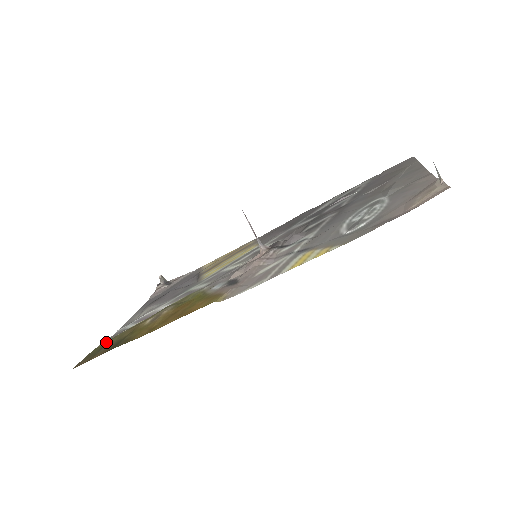
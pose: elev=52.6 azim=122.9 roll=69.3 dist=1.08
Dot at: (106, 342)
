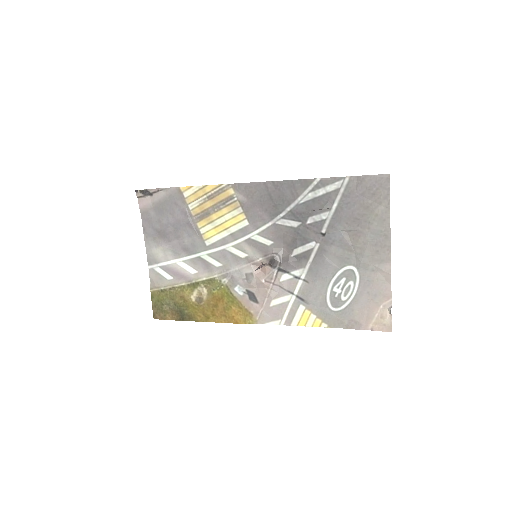
Dot at: (157, 292)
